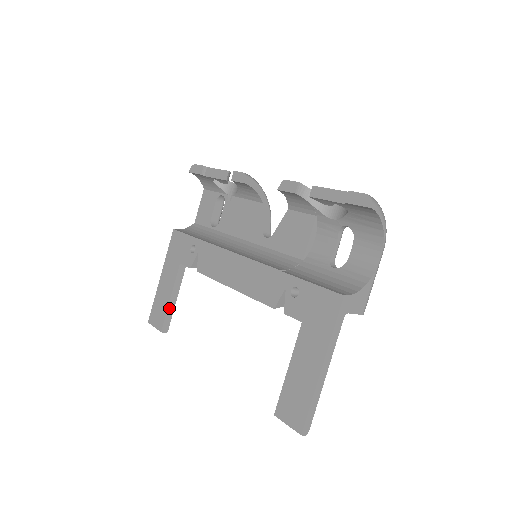
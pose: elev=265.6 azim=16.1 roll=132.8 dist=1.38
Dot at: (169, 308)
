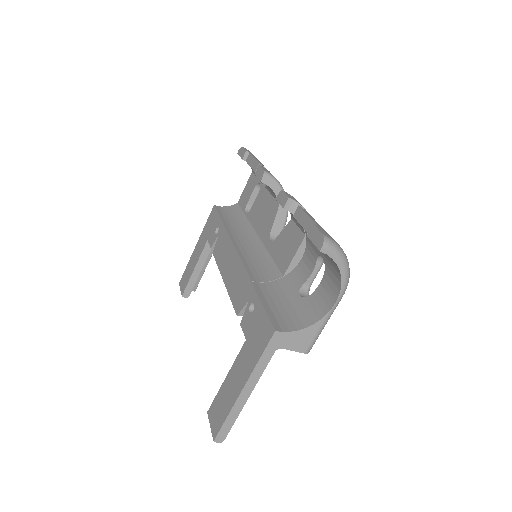
Dot at: (192, 277)
